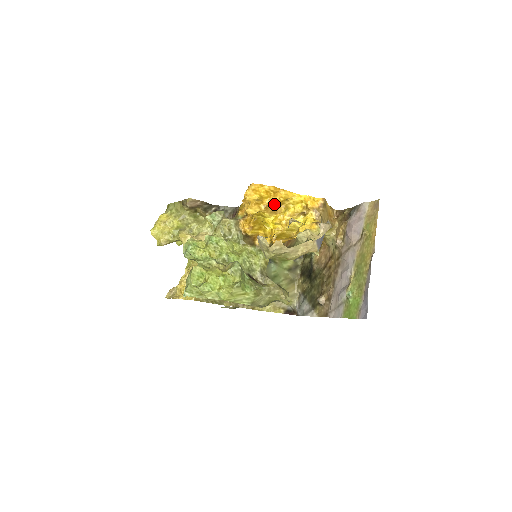
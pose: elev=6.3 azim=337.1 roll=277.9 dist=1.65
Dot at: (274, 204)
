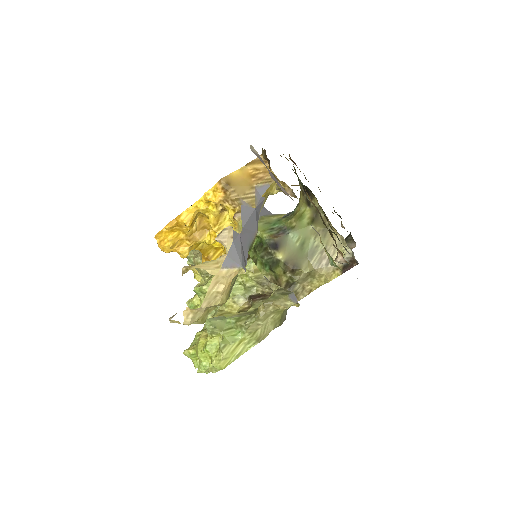
Dot at: (193, 228)
